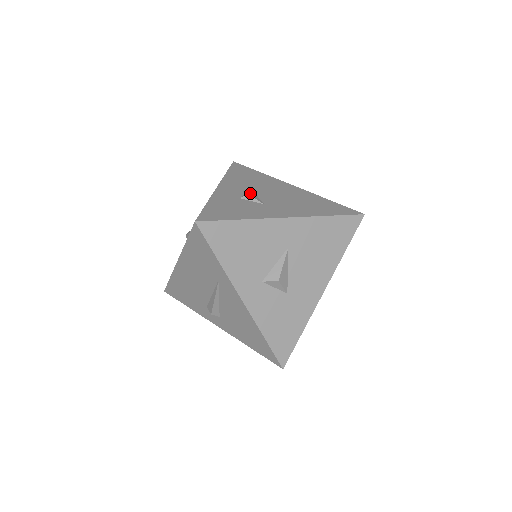
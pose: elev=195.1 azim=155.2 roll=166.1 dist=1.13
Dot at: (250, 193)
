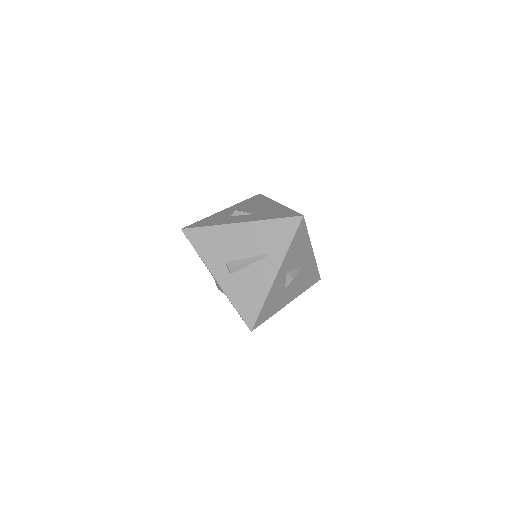
Dot at: occluded
